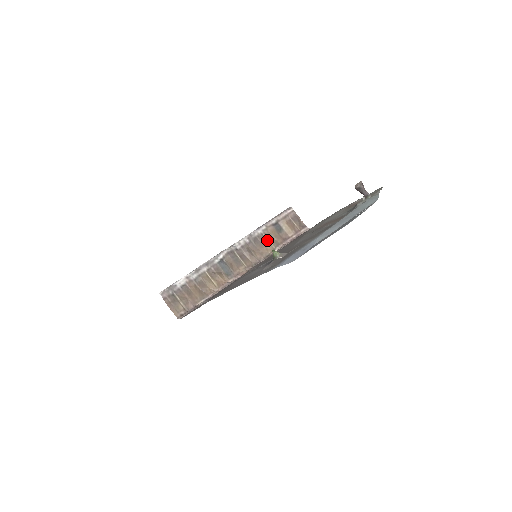
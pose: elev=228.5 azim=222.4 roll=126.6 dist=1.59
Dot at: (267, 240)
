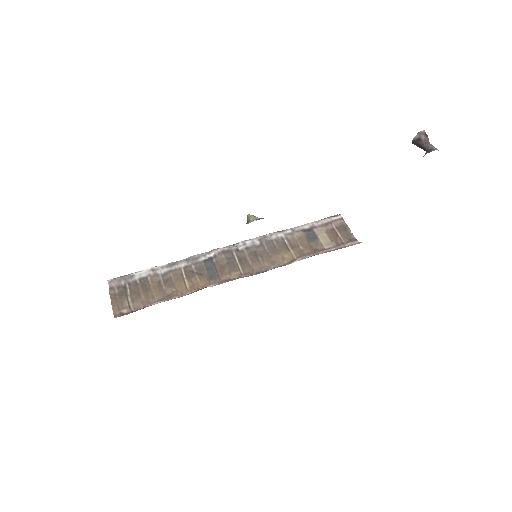
Dot at: (288, 247)
